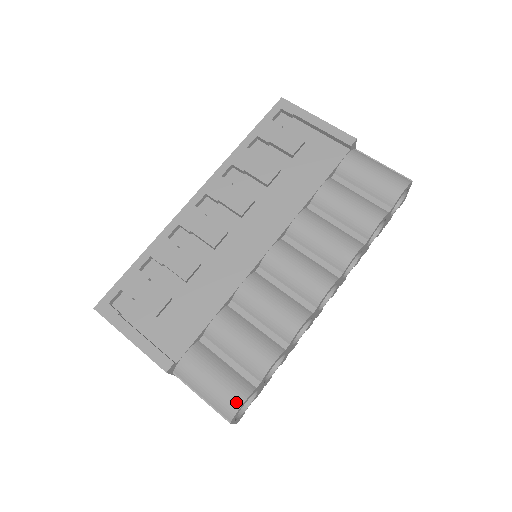
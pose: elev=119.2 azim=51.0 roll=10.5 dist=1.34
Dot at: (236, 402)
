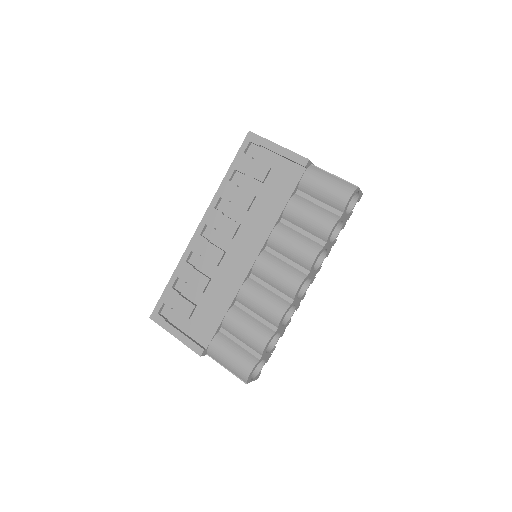
Dot at: (247, 371)
